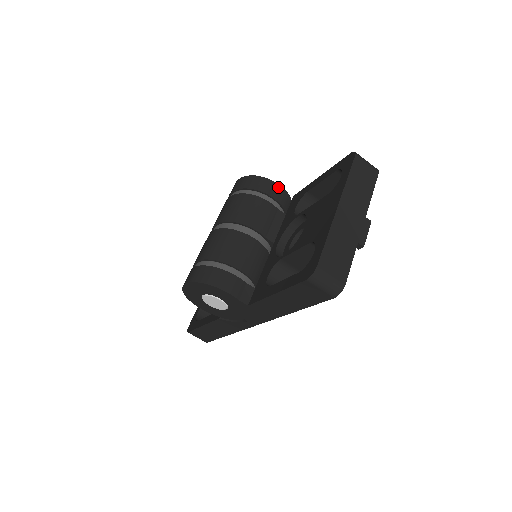
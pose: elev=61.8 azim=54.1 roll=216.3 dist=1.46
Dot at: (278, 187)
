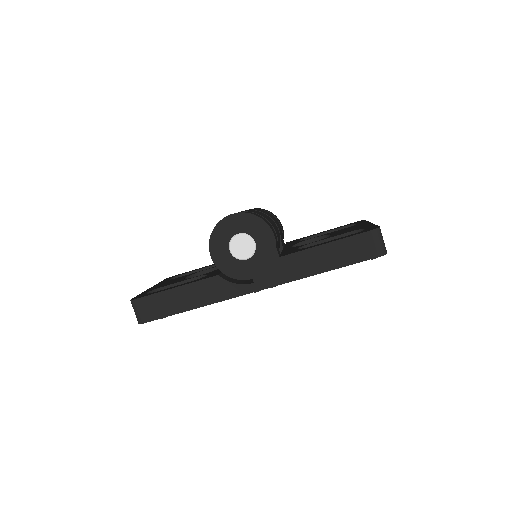
Dot at: occluded
